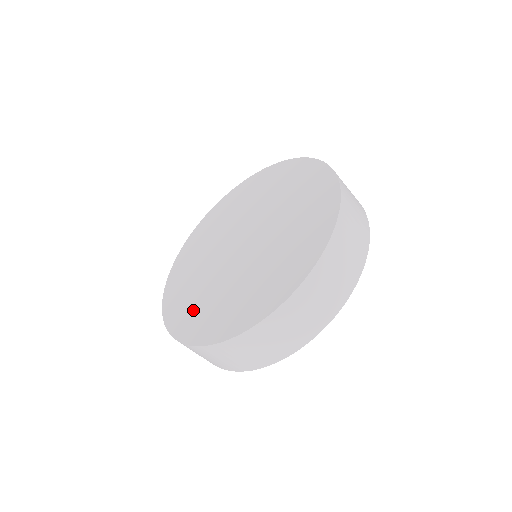
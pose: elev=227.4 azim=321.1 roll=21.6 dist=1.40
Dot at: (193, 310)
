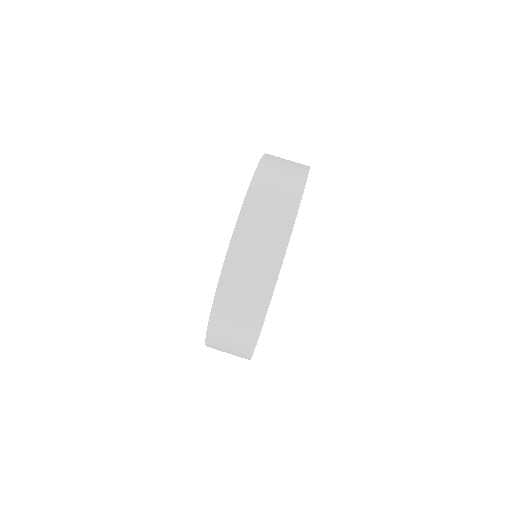
Dot at: occluded
